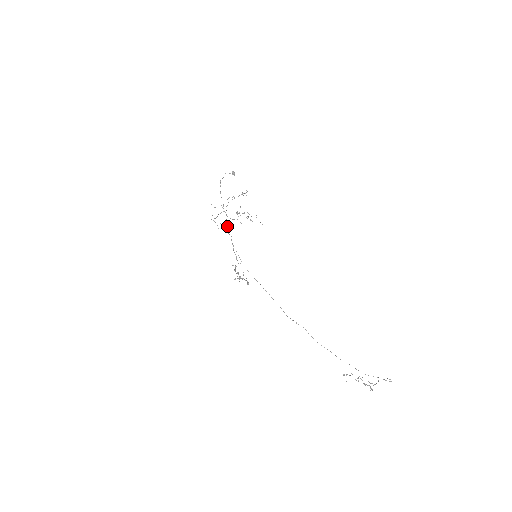
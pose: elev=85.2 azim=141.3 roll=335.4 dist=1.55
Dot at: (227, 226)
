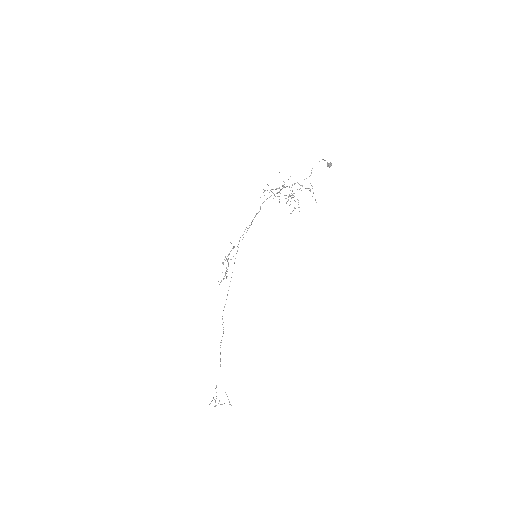
Dot at: (267, 198)
